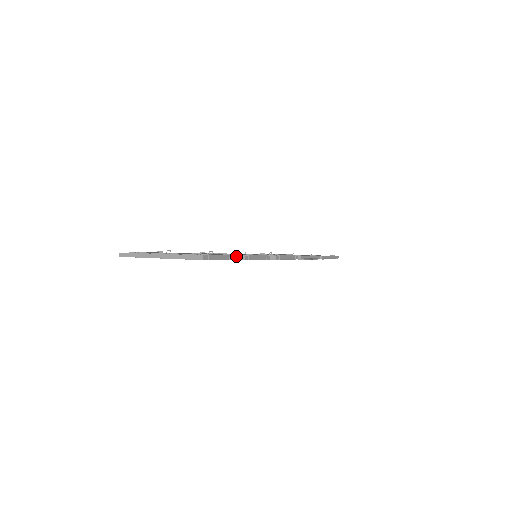
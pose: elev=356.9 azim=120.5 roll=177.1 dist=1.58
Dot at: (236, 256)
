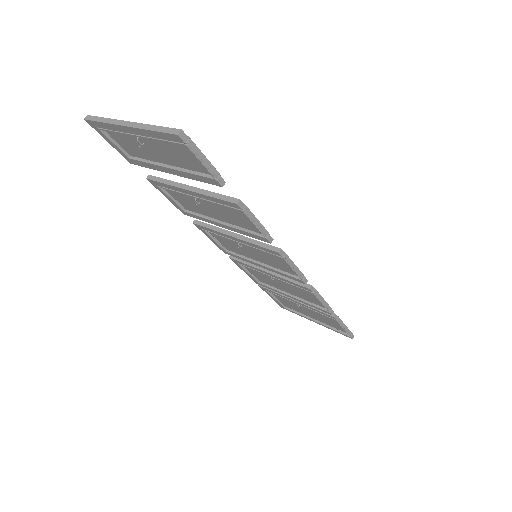
Dot at: (229, 197)
